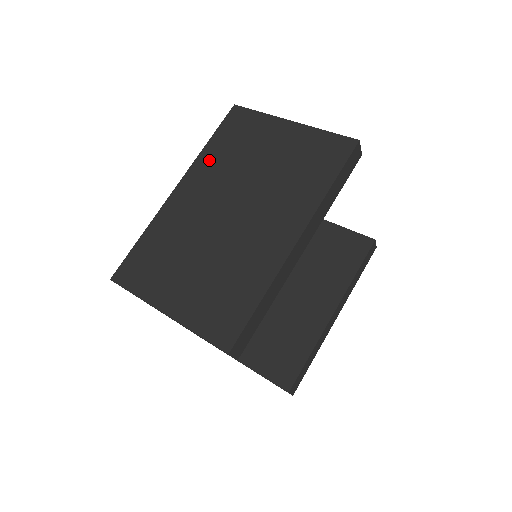
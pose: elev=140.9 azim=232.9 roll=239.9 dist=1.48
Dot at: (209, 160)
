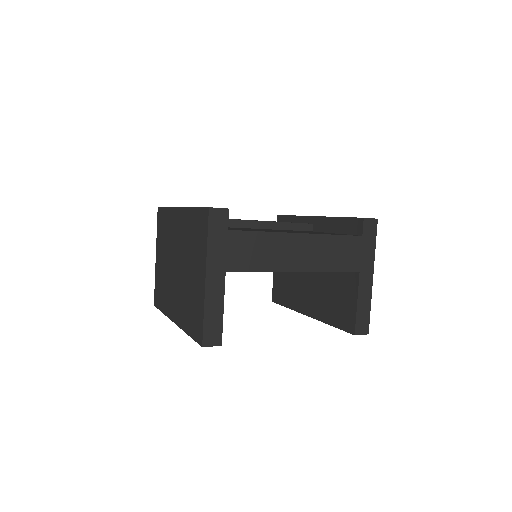
Dot at: (188, 221)
